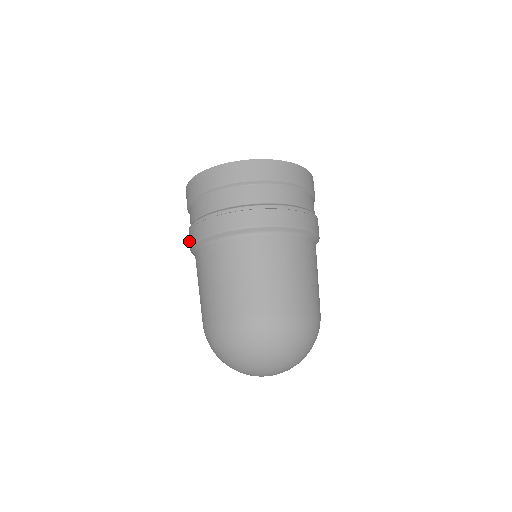
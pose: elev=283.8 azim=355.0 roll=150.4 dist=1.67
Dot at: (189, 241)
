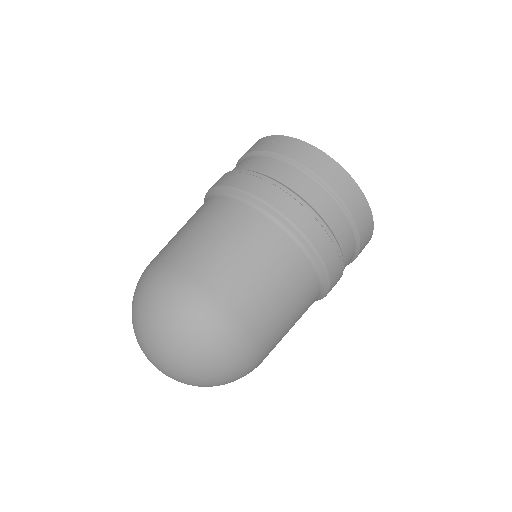
Dot at: occluded
